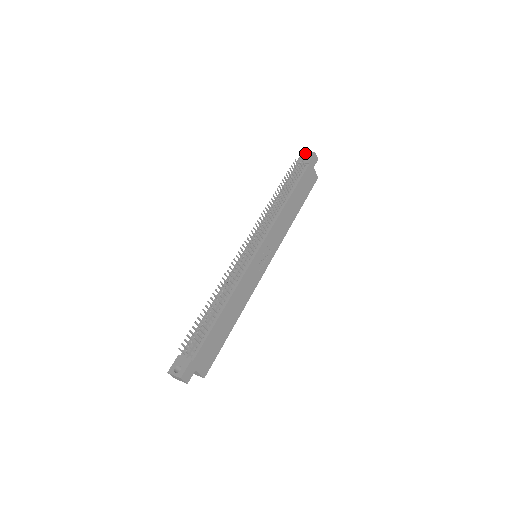
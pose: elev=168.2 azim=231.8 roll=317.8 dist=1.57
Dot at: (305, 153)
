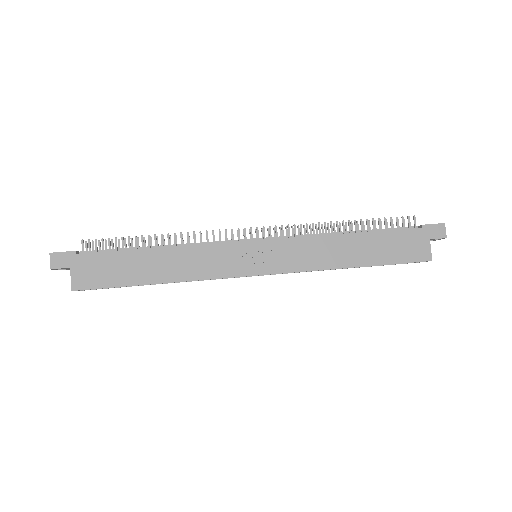
Dot at: occluded
